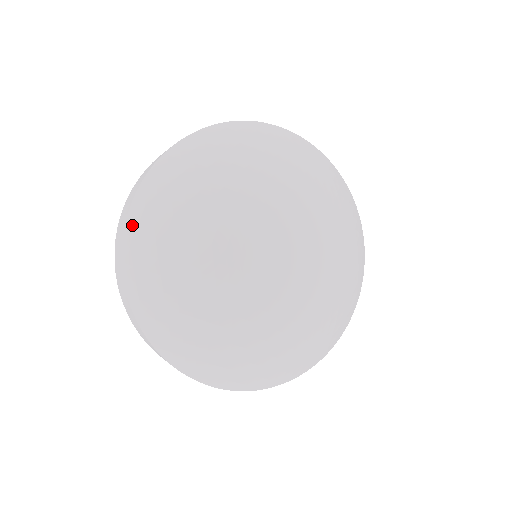
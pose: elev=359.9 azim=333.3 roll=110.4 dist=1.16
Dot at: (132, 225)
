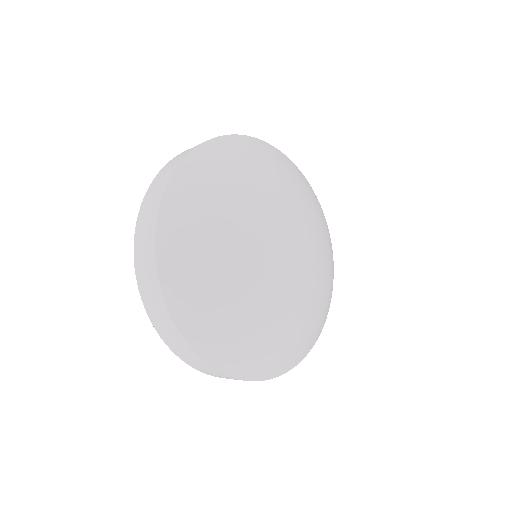
Dot at: (170, 294)
